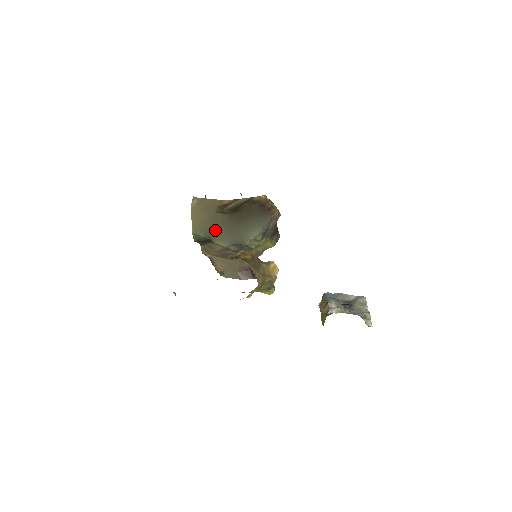
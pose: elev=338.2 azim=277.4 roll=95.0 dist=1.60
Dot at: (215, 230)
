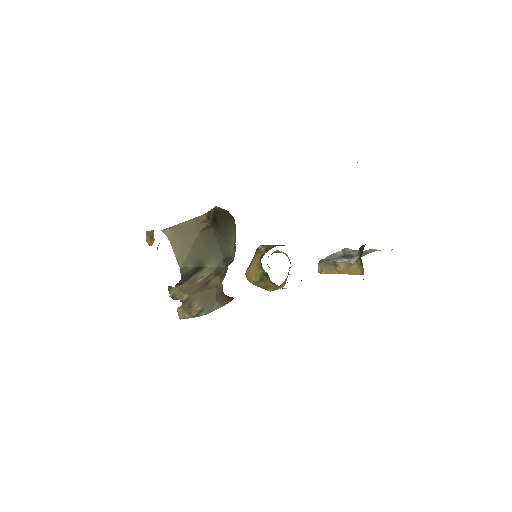
Dot at: (203, 253)
